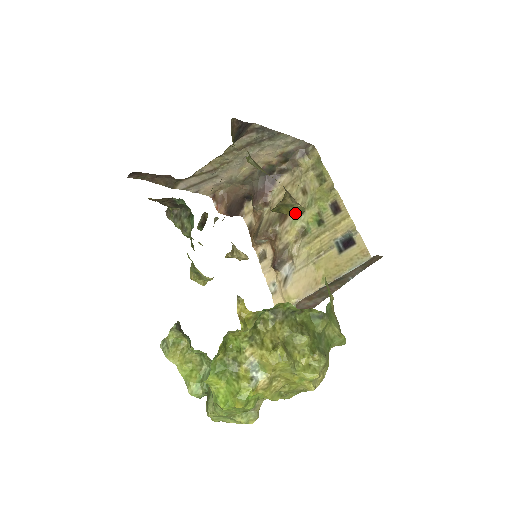
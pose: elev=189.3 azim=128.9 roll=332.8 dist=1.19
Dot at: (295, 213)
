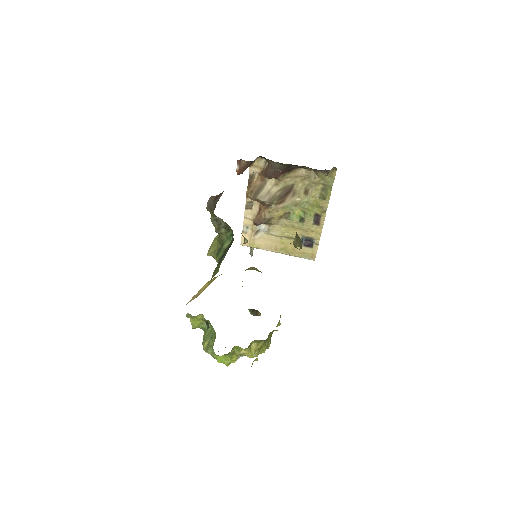
Dot at: occluded
